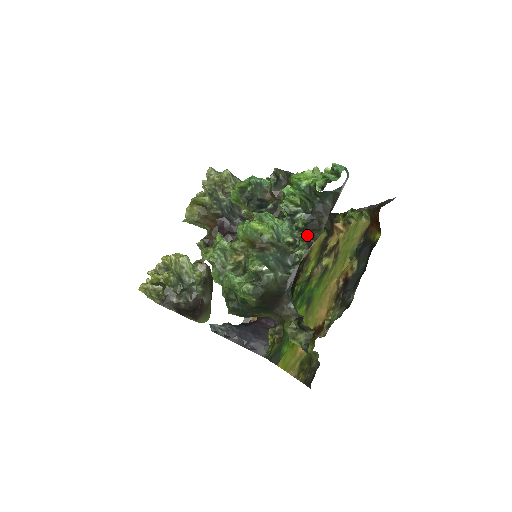
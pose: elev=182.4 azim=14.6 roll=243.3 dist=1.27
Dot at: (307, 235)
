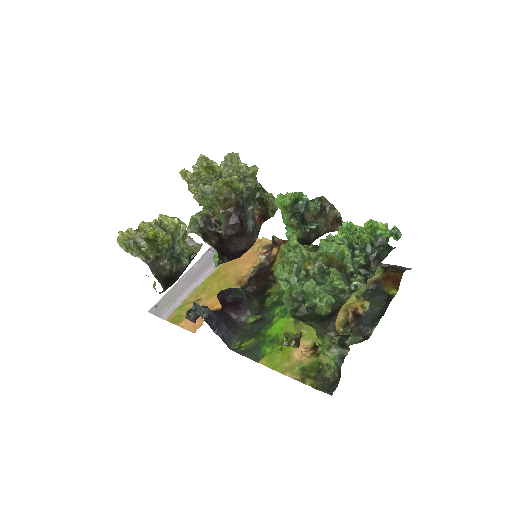
Dot at: (362, 271)
